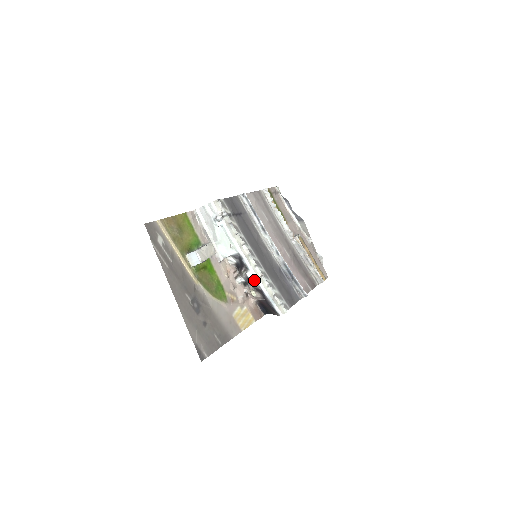
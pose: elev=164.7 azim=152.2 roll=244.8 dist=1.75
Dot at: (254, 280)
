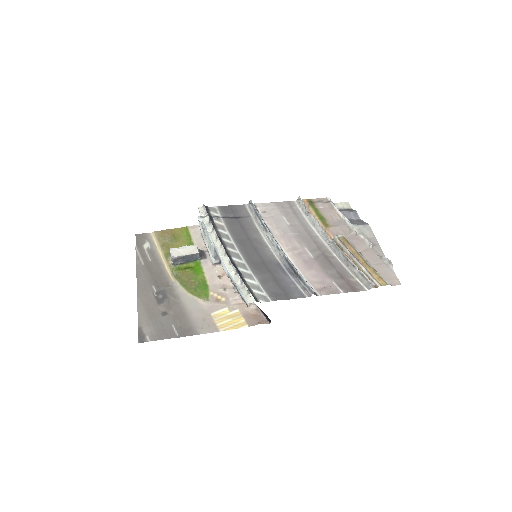
Dot at: (226, 271)
